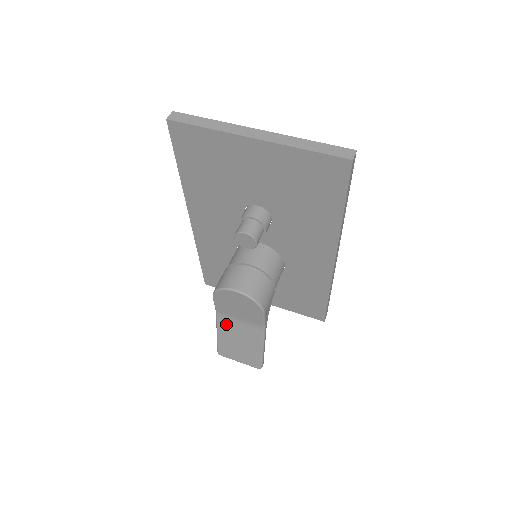
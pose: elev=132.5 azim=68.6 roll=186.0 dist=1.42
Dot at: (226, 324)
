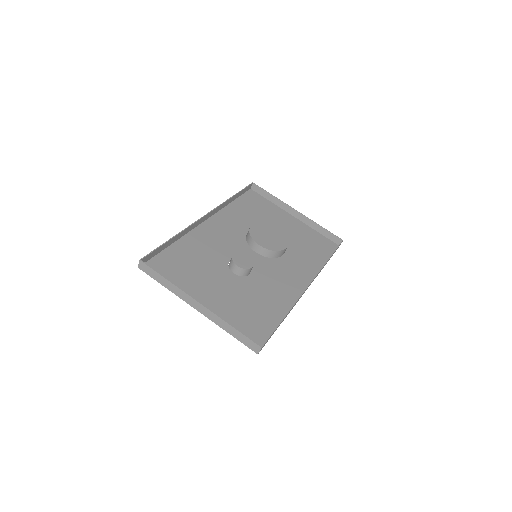
Dot at: occluded
